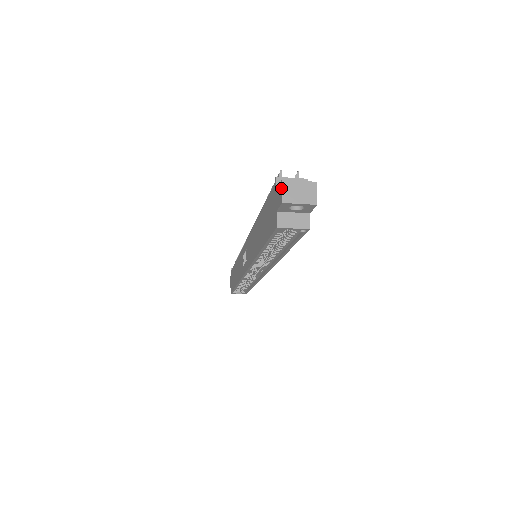
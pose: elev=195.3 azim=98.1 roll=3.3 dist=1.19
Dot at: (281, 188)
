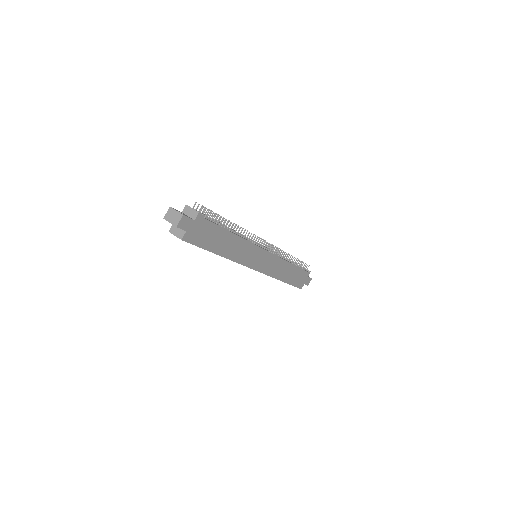
Dot at: (168, 211)
